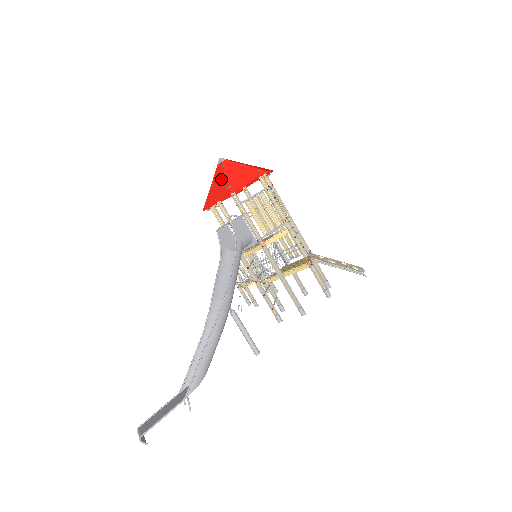
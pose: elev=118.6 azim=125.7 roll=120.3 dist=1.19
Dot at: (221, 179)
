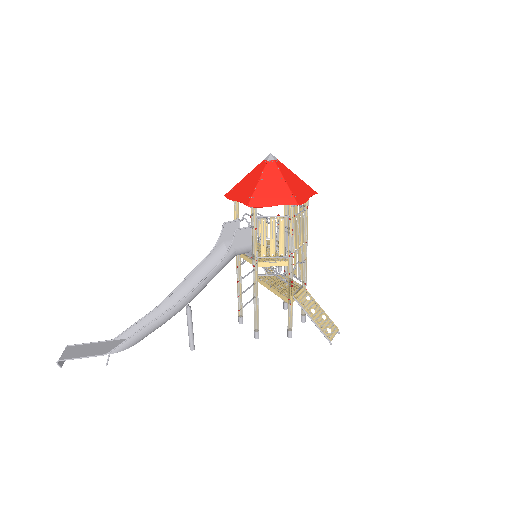
Dot at: (254, 180)
